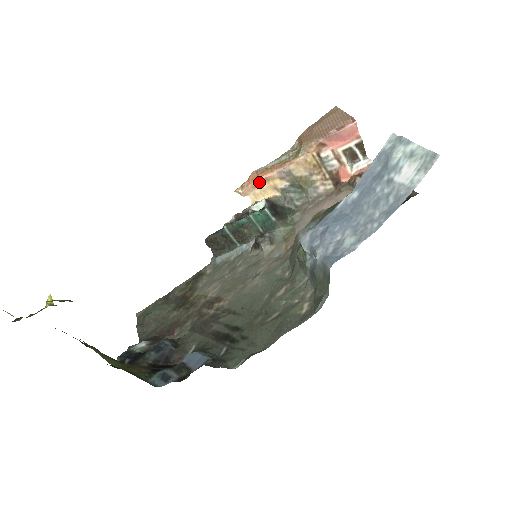
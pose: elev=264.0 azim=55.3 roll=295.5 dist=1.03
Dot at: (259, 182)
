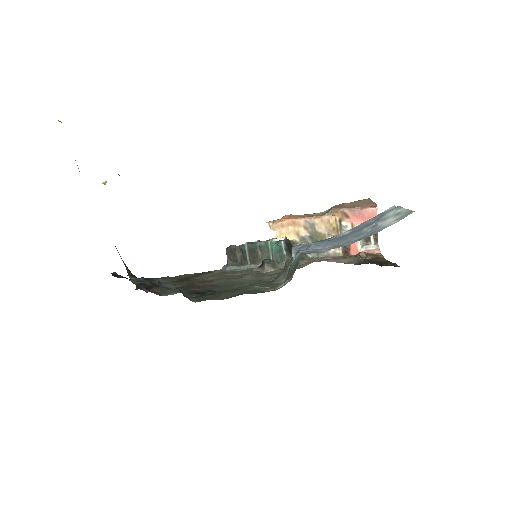
Dot at: (288, 223)
